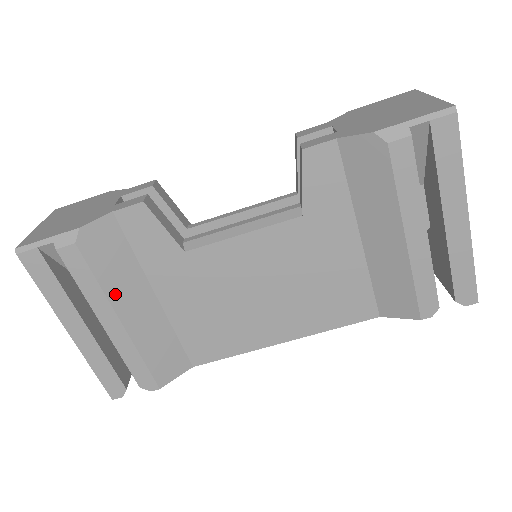
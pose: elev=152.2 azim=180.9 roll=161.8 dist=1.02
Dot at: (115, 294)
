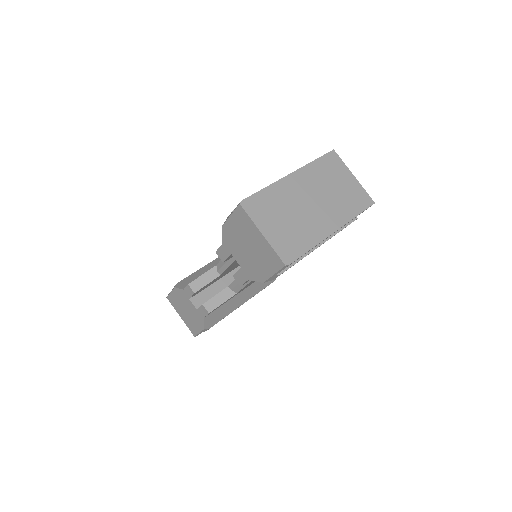
Dot at: (233, 309)
